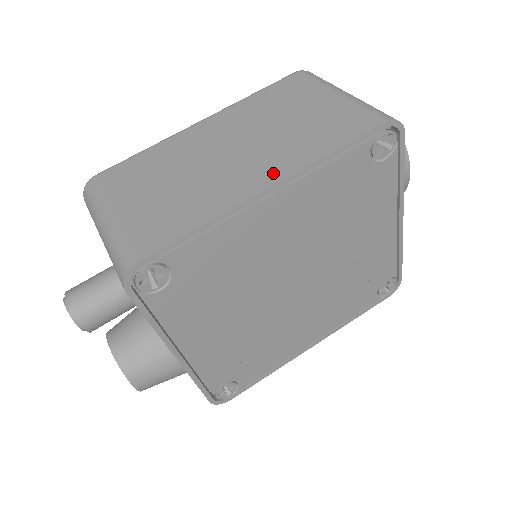
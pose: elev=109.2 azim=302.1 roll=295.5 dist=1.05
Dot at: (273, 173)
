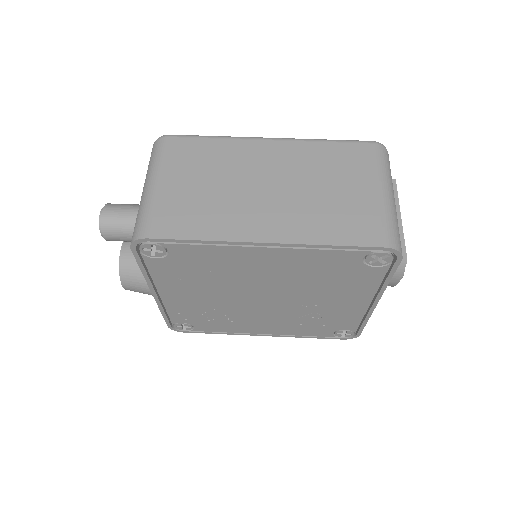
Dot at: (278, 232)
